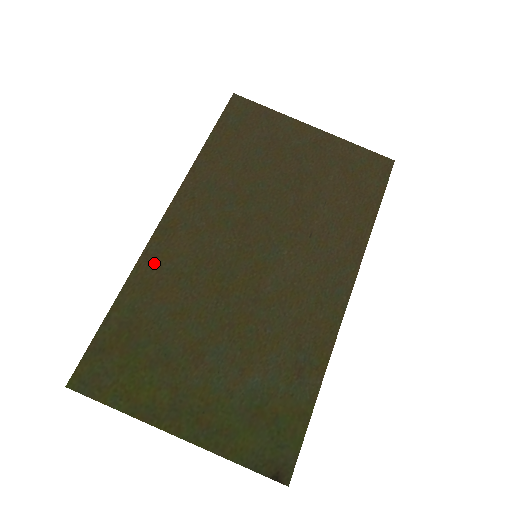
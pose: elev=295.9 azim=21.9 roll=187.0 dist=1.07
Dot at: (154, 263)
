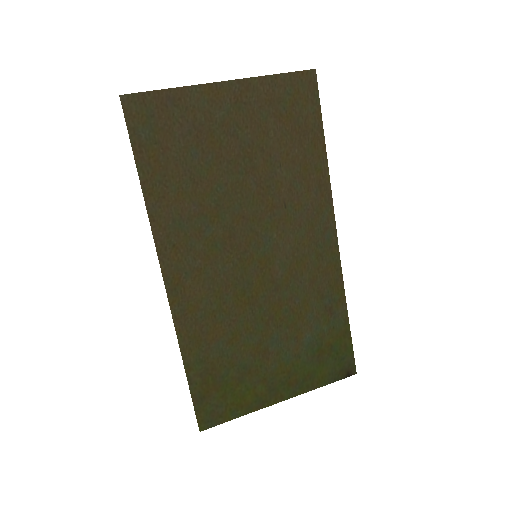
Dot at: (188, 321)
